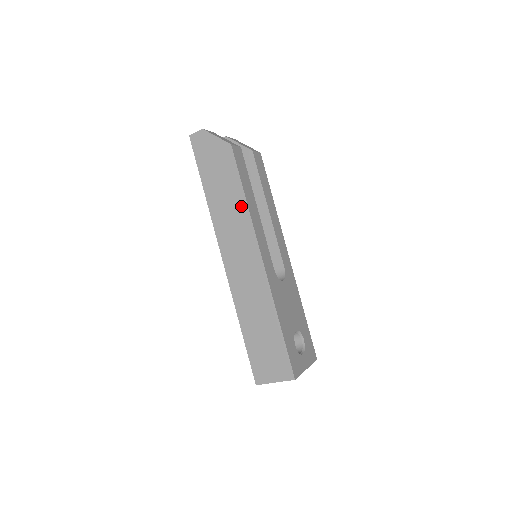
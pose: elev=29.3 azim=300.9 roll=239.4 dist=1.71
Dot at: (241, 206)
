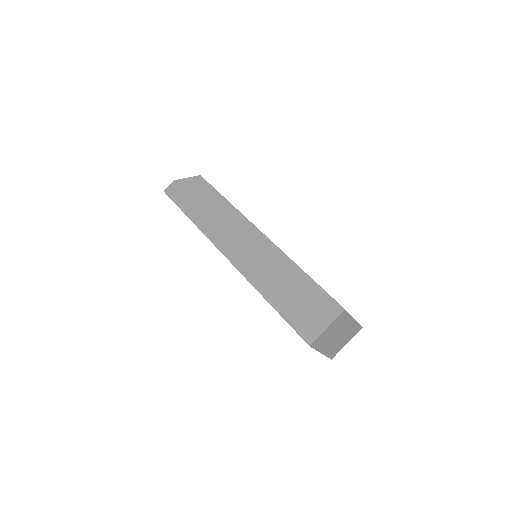
Dot at: (225, 207)
